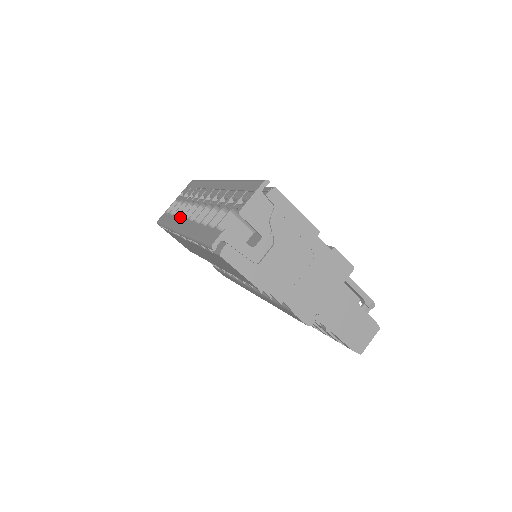
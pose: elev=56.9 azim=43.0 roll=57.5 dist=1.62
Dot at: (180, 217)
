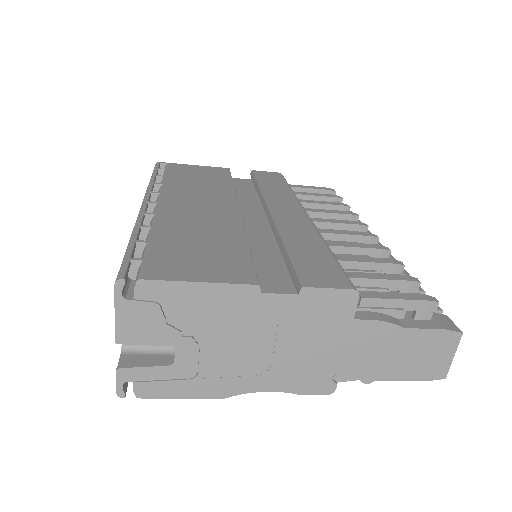
Dot at: occluded
